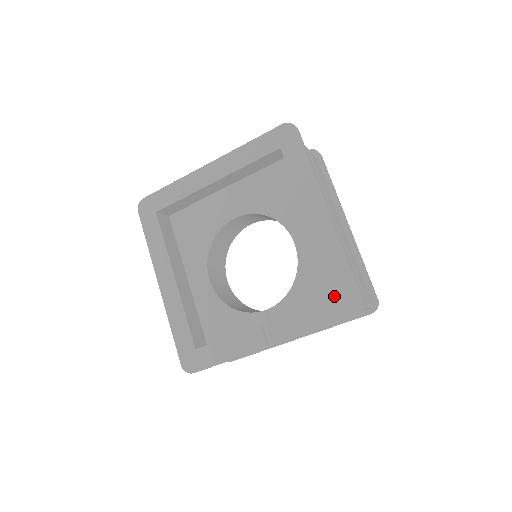
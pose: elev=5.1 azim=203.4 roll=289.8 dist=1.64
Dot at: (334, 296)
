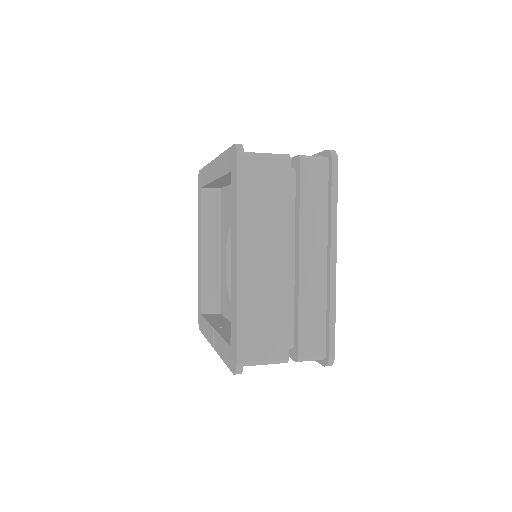
Dot at: occluded
